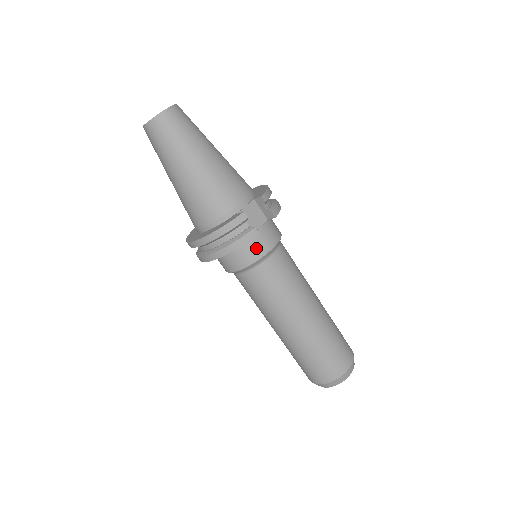
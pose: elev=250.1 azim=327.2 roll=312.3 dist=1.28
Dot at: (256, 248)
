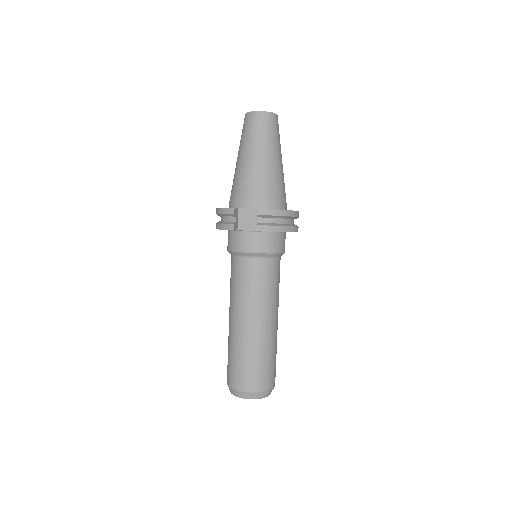
Dot at: (237, 242)
